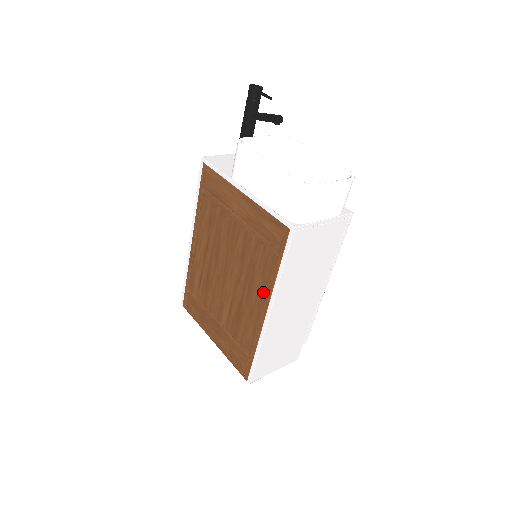
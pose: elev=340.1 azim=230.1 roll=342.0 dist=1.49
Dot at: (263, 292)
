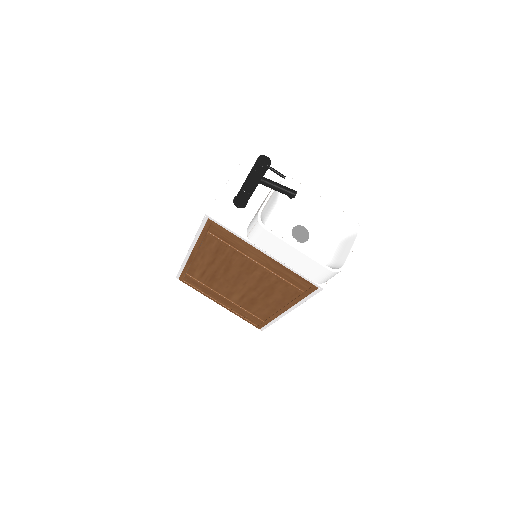
Dot at: (282, 302)
